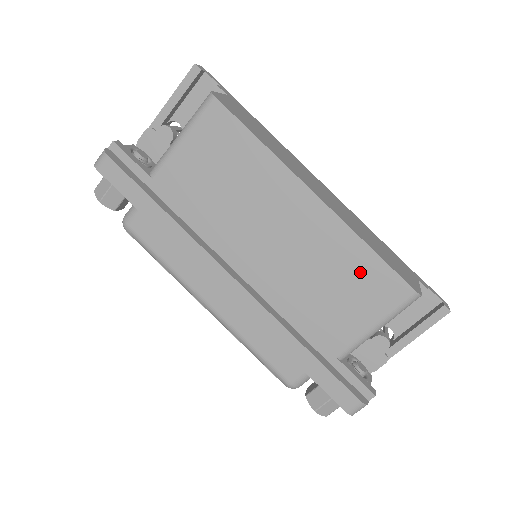
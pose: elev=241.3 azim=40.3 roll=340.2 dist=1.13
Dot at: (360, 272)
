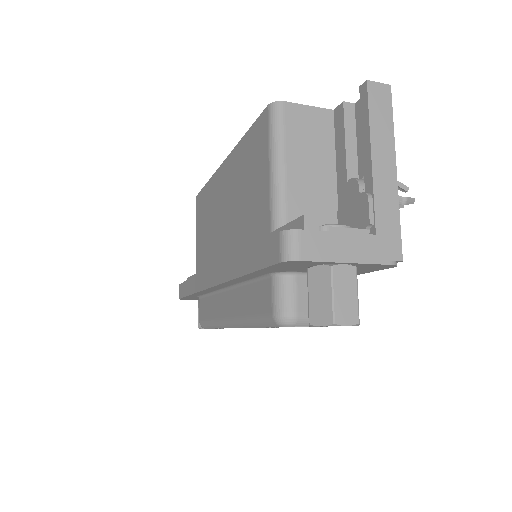
Dot at: (248, 155)
